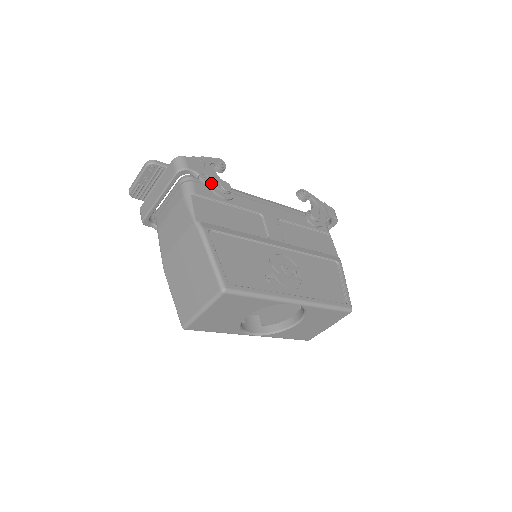
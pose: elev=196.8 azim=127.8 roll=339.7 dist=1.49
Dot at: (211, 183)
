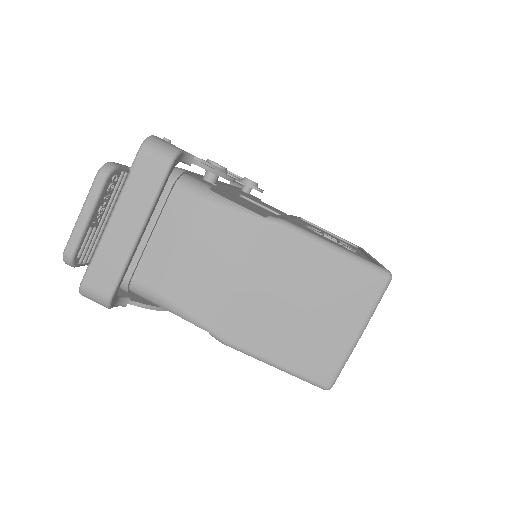
Dot at: (207, 165)
